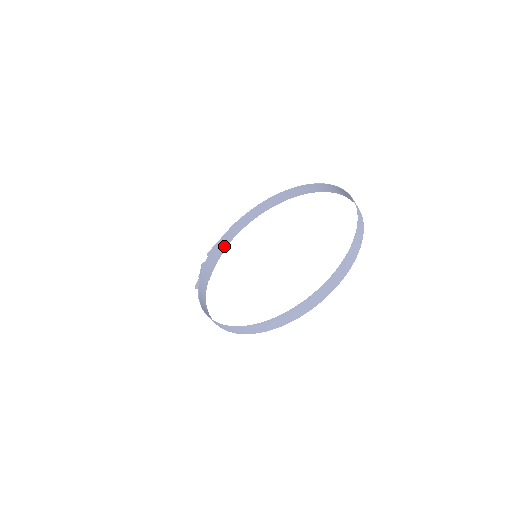
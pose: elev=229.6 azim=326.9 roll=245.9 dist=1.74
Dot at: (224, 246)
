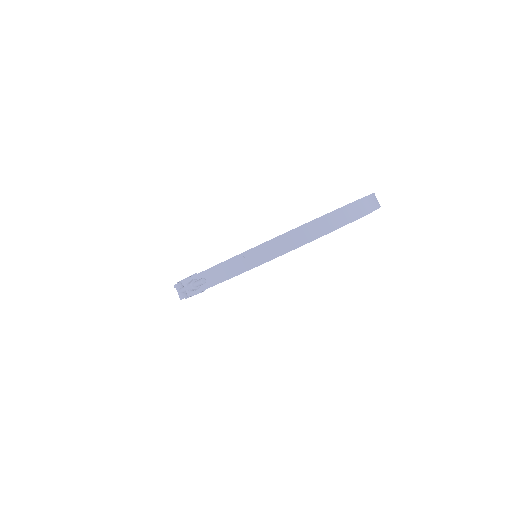
Dot at: occluded
